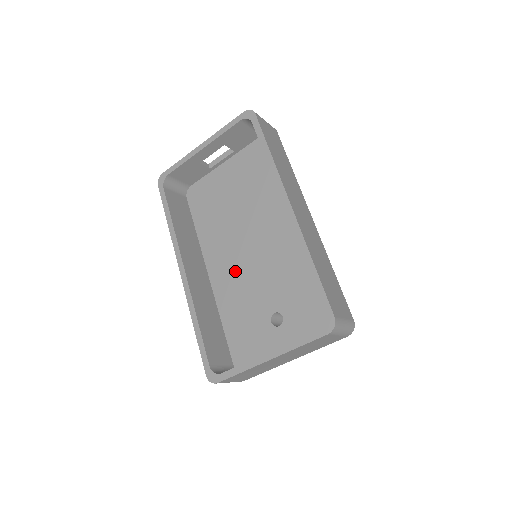
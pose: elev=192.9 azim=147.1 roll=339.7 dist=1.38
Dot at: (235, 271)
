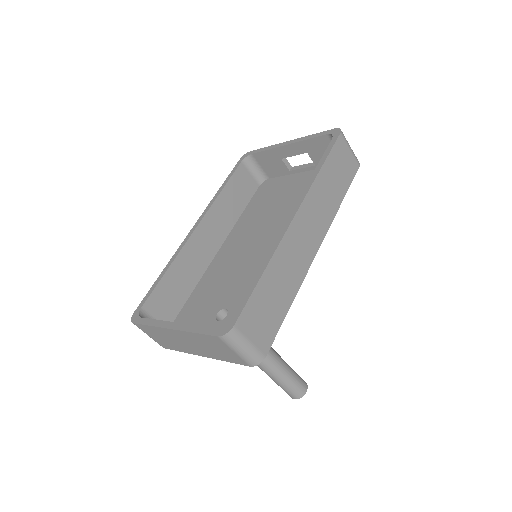
Dot at: (234, 259)
